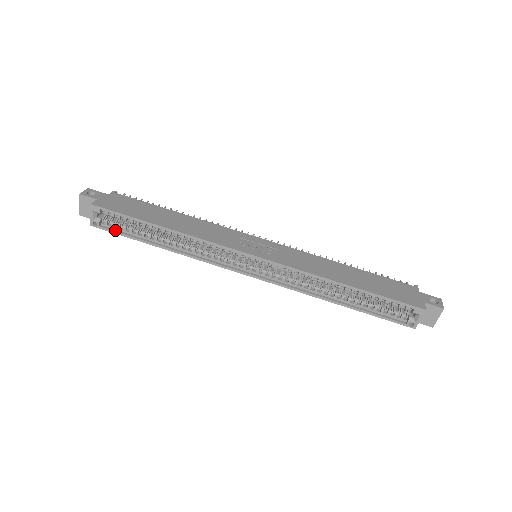
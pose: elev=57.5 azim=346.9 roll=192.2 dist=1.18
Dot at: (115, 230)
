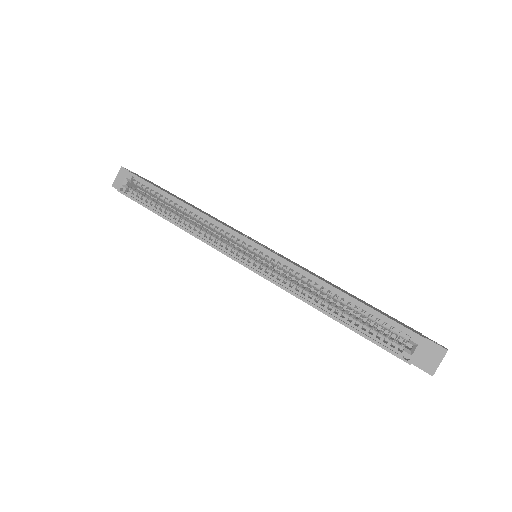
Dot at: (136, 199)
